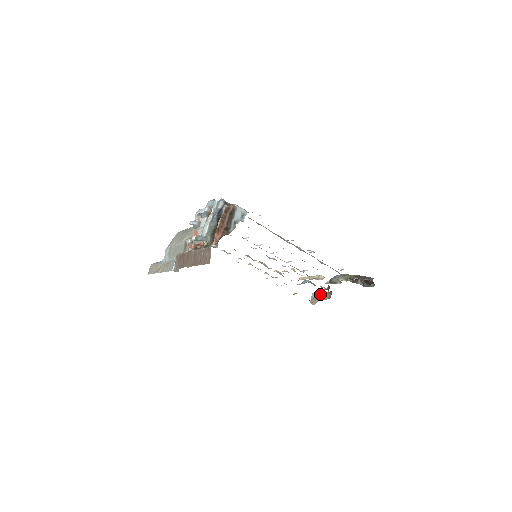
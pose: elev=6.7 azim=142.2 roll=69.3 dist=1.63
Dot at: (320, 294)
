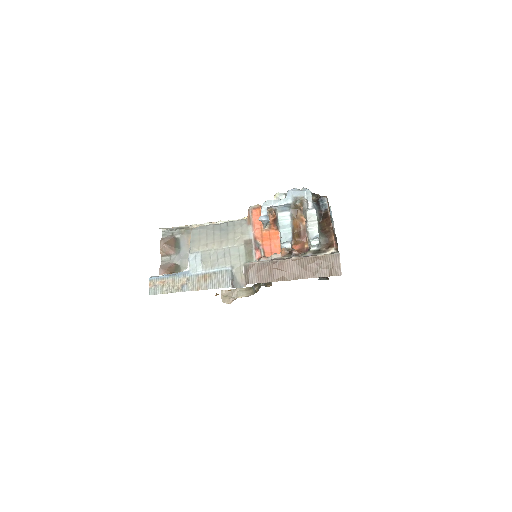
Dot at: (236, 291)
